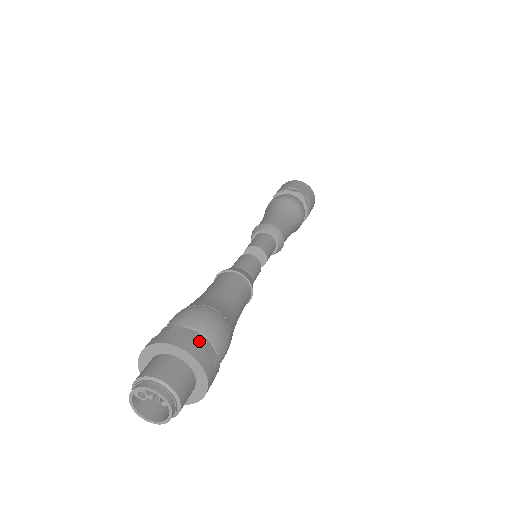
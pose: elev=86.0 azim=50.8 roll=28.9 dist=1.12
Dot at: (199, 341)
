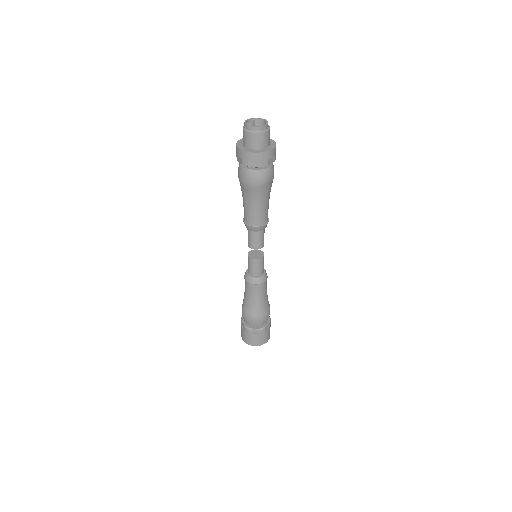
Dot at: occluded
